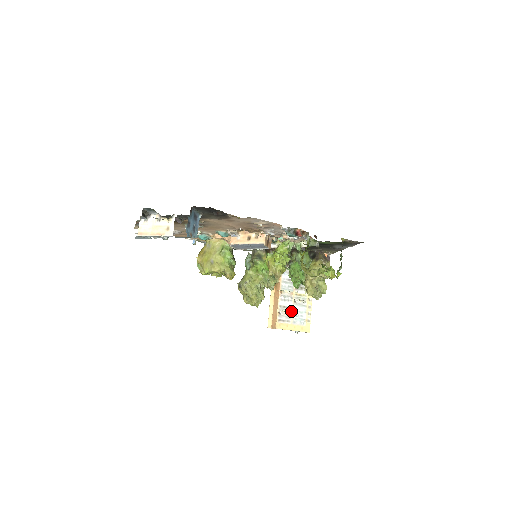
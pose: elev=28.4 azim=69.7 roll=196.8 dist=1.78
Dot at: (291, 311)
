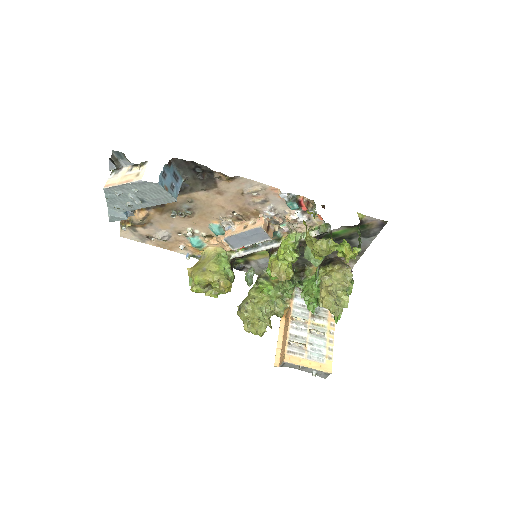
Dot at: (305, 343)
